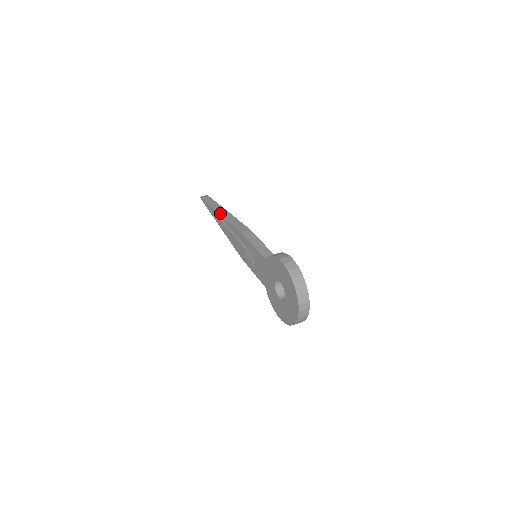
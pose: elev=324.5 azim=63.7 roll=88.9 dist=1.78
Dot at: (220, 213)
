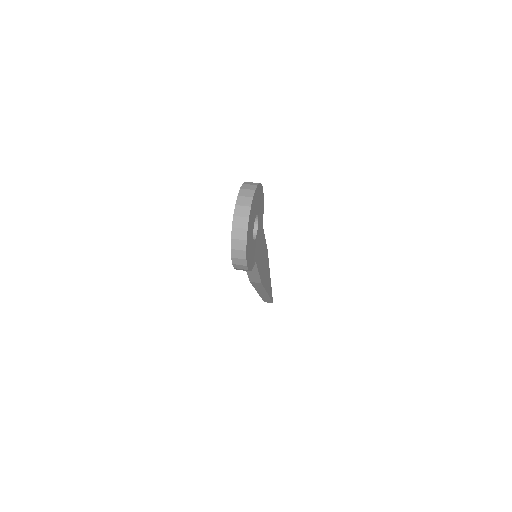
Dot at: occluded
